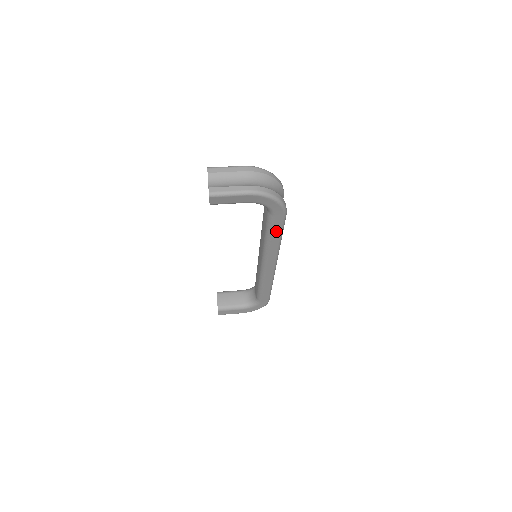
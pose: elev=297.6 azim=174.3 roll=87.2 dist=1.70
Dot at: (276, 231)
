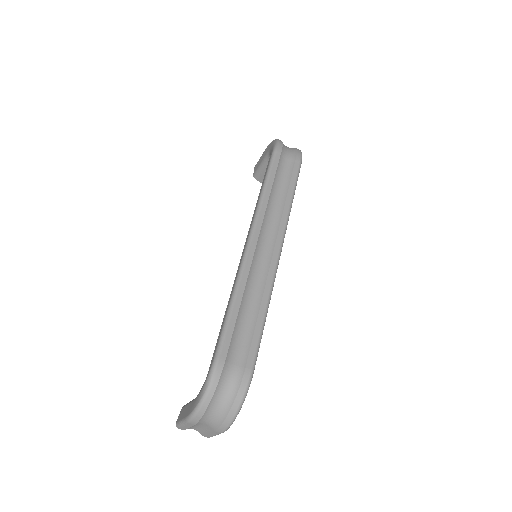
Dot at: occluded
